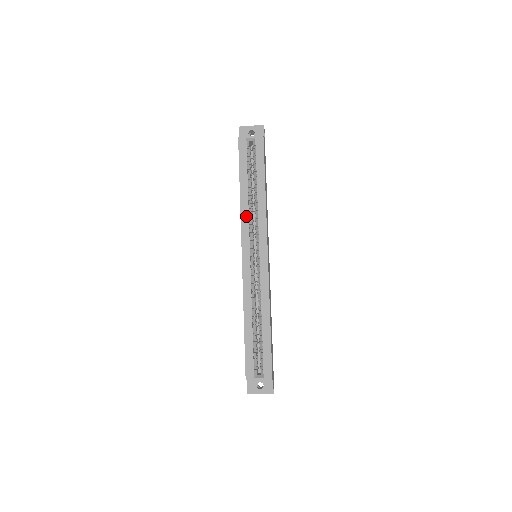
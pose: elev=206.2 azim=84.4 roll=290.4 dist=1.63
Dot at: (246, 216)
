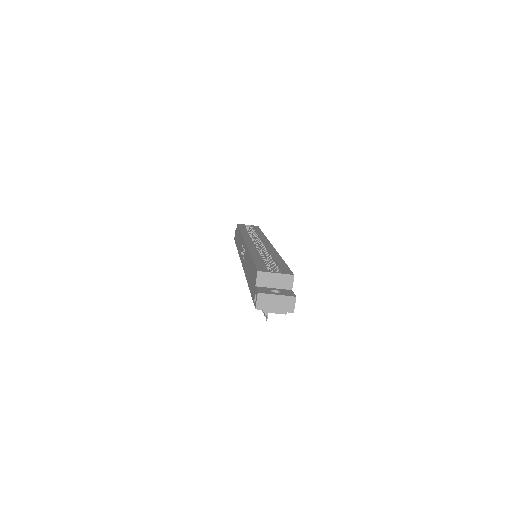
Dot at: (247, 235)
